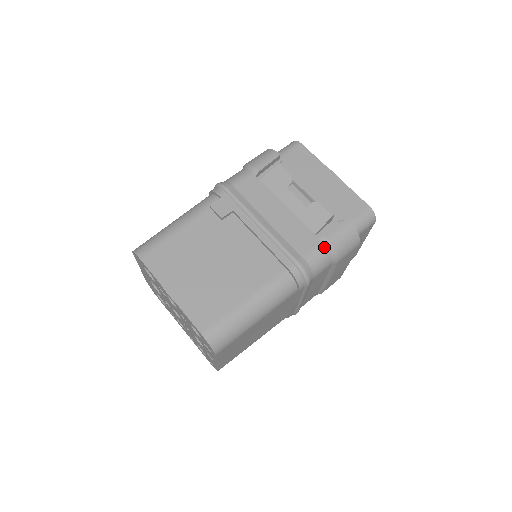
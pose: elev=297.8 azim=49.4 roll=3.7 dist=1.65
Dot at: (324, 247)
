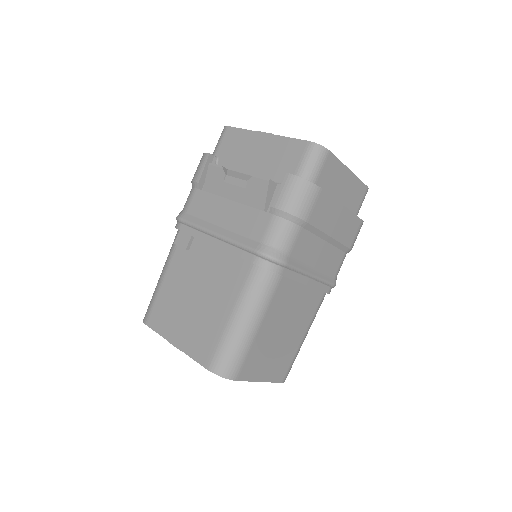
Dot at: (277, 218)
